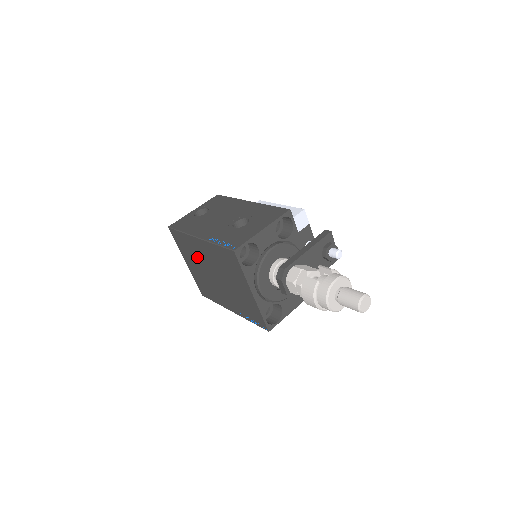
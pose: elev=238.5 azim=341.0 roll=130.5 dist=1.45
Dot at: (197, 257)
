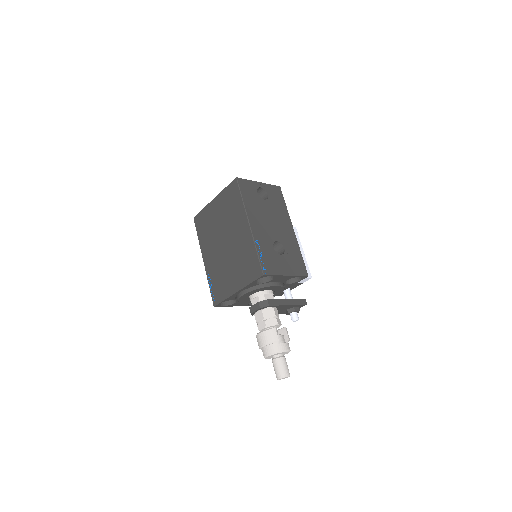
Dot at: (229, 219)
